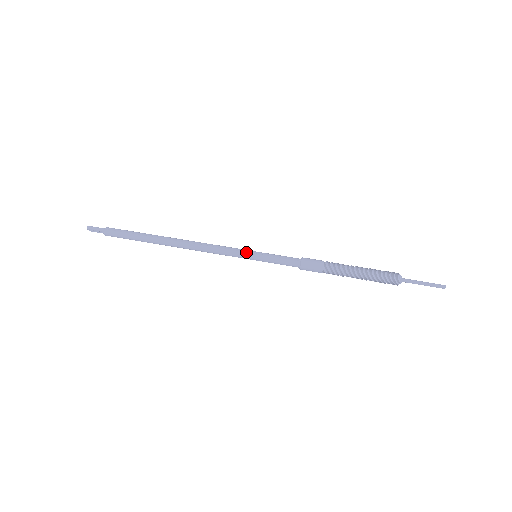
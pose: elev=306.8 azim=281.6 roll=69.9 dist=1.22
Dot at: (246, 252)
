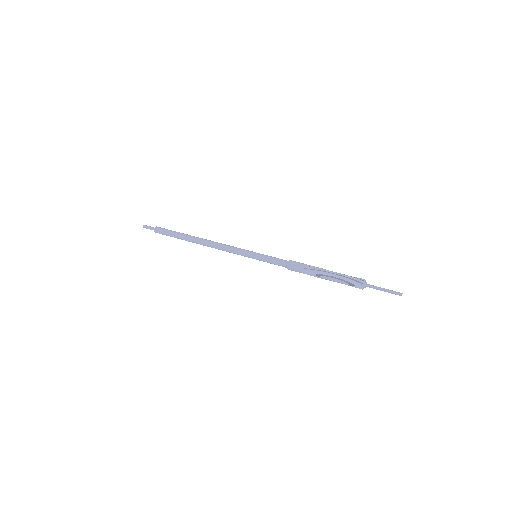
Dot at: (248, 253)
